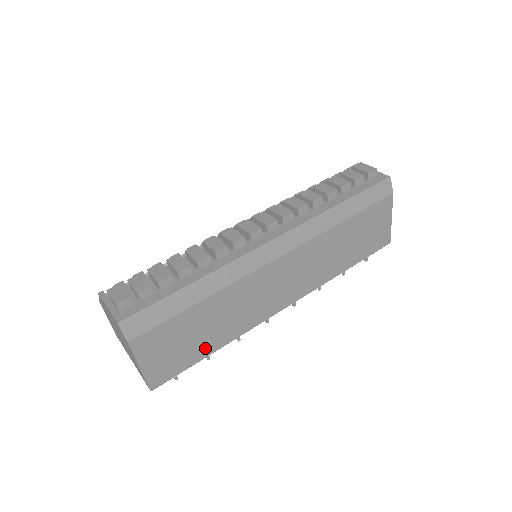
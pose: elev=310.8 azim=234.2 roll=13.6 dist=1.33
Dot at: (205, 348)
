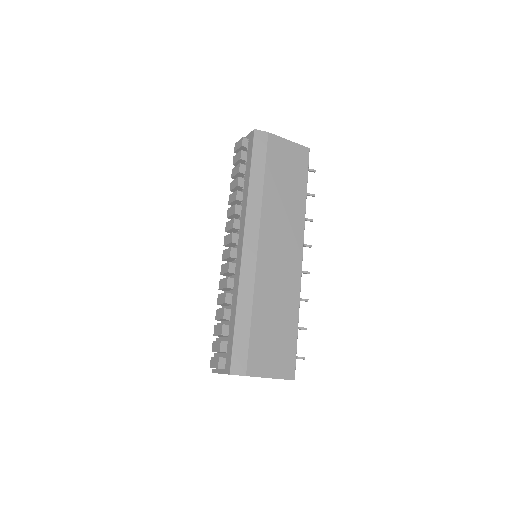
Dot at: (290, 329)
